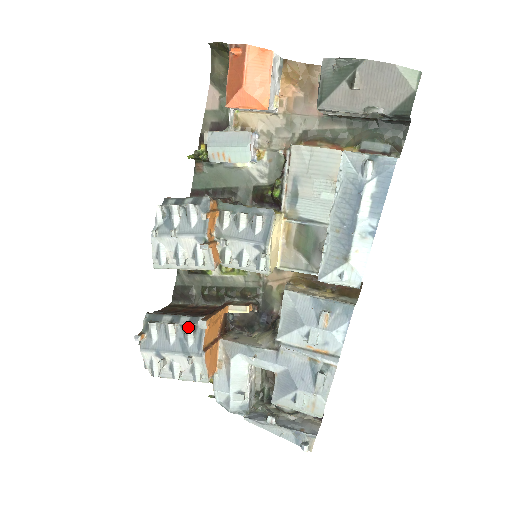
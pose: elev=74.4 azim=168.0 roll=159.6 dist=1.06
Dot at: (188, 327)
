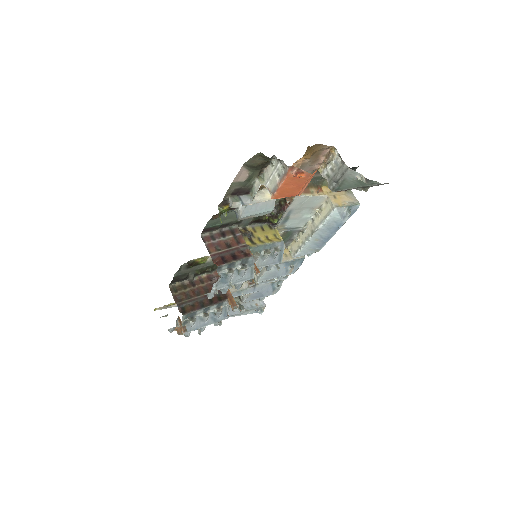
Dot at: (221, 312)
